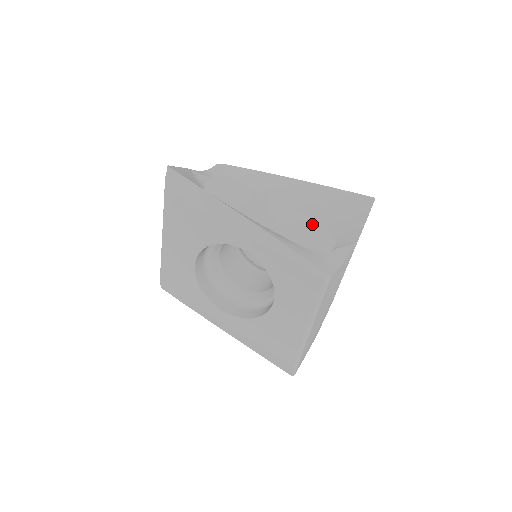
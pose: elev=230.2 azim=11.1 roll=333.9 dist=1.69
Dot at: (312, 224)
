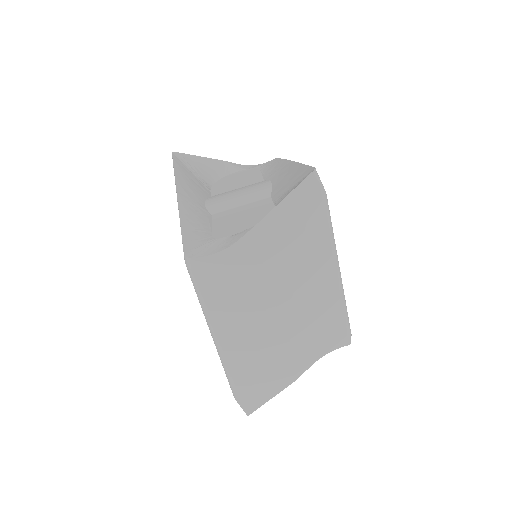
Dot at: (262, 210)
